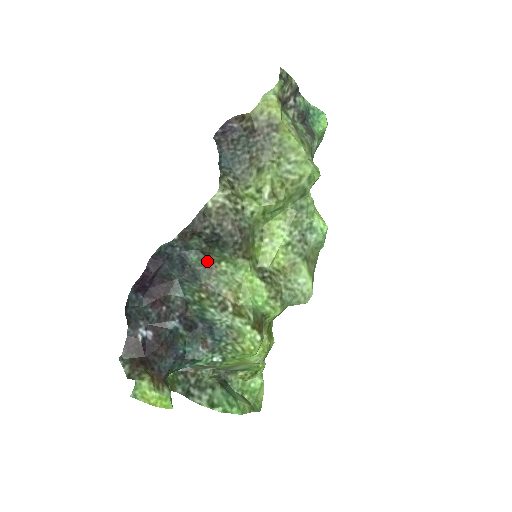
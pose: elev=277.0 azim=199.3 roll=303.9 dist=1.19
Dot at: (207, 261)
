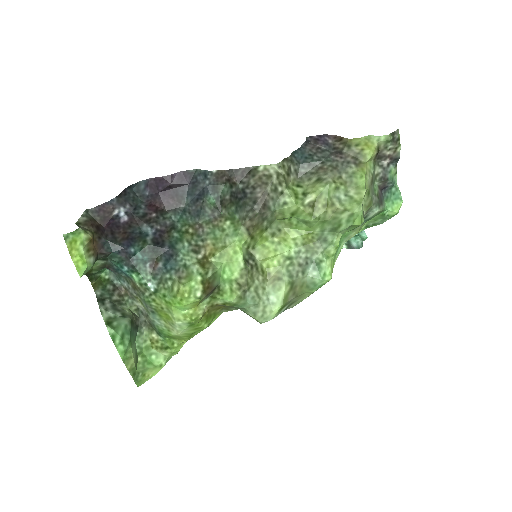
Dot at: (219, 212)
